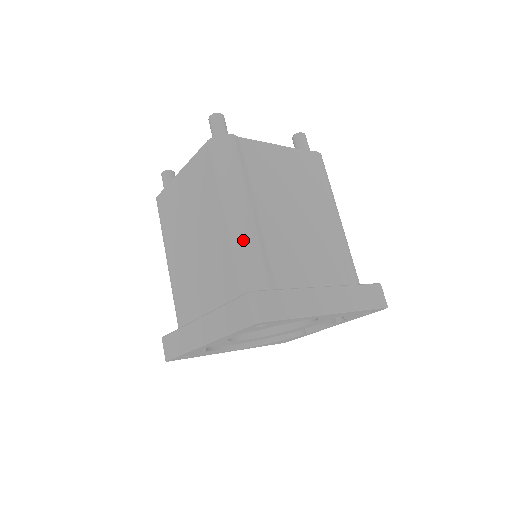
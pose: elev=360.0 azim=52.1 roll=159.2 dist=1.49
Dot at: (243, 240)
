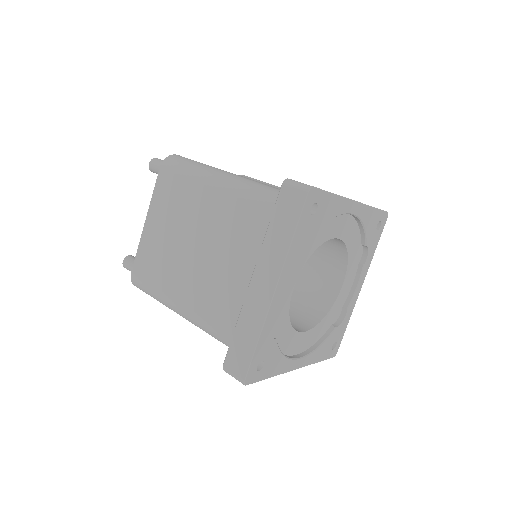
Dot at: (244, 183)
